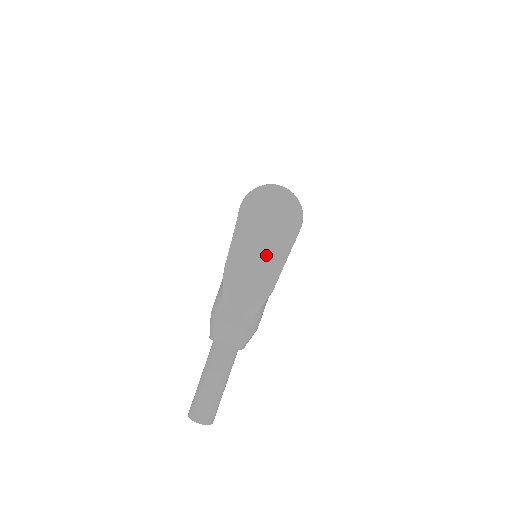
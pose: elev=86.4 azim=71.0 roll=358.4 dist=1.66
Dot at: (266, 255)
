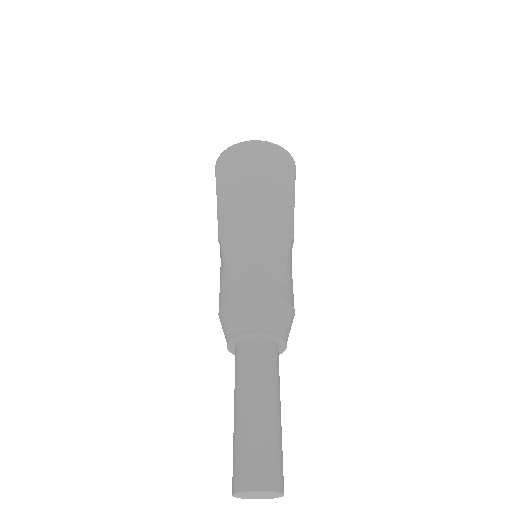
Dot at: (266, 200)
